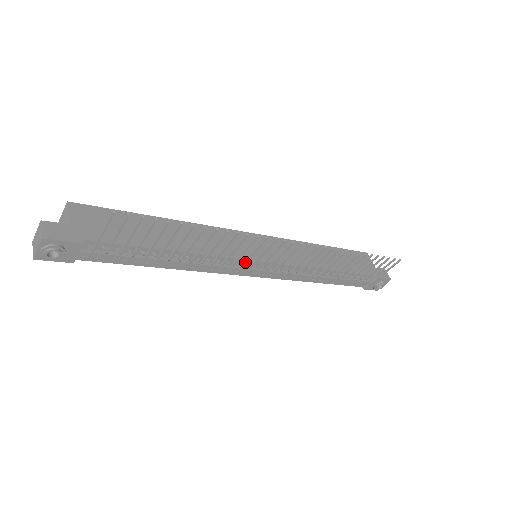
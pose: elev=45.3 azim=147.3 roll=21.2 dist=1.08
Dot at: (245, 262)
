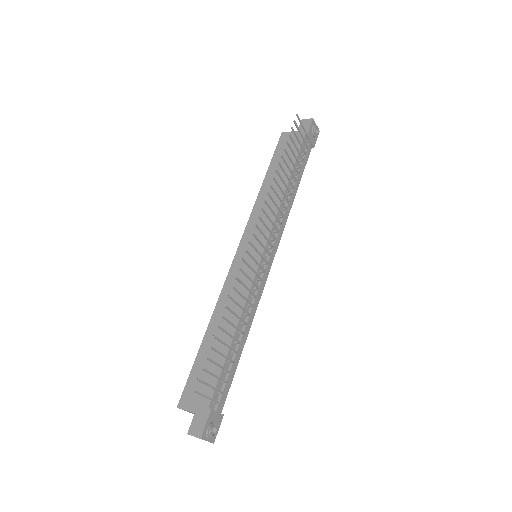
Dot at: (258, 276)
